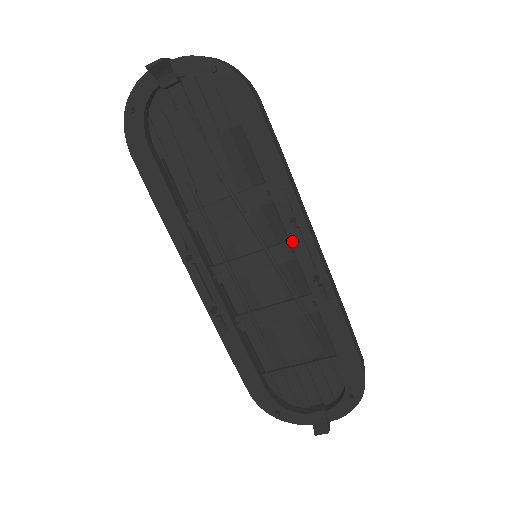
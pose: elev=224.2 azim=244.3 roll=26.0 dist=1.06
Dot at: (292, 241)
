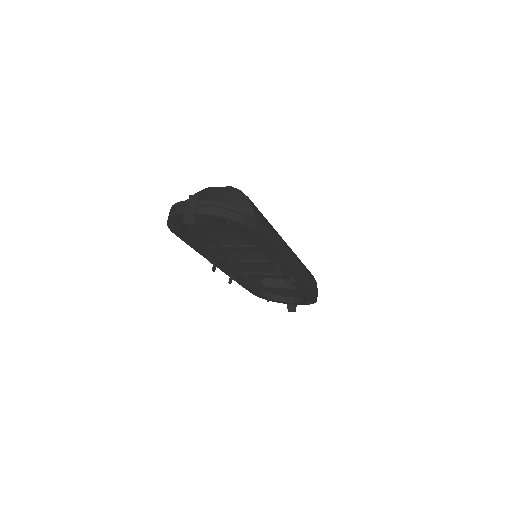
Dot at: occluded
